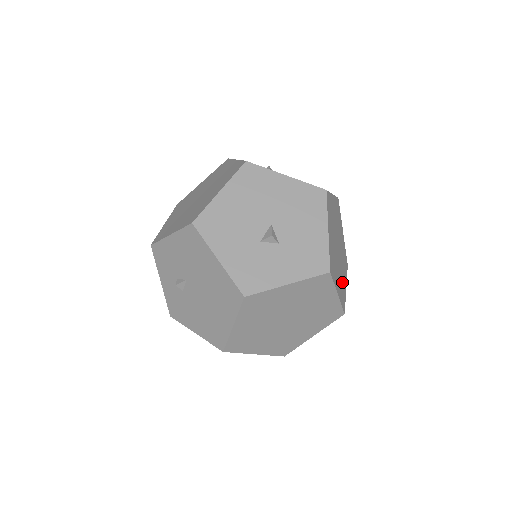
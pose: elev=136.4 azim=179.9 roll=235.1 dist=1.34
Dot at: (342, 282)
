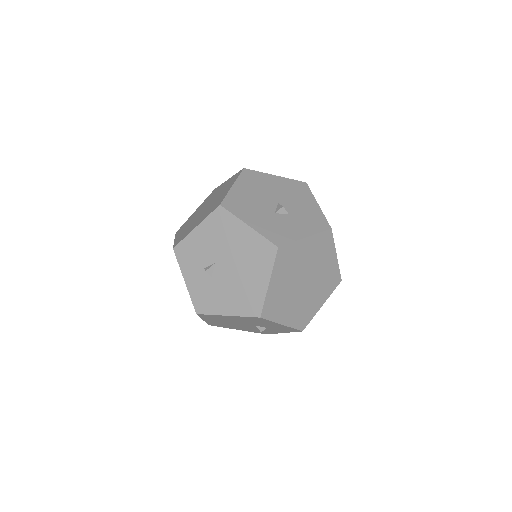
Dot at: occluded
